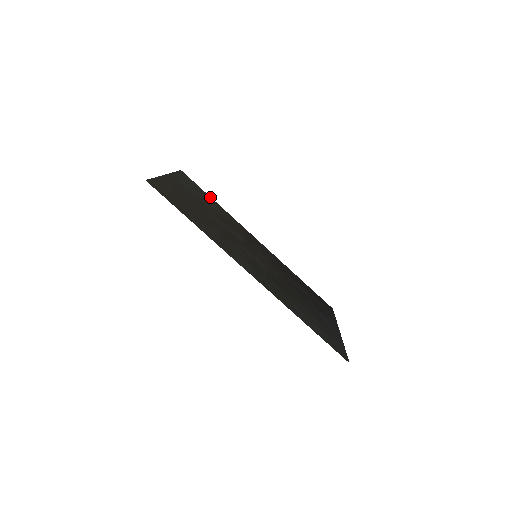
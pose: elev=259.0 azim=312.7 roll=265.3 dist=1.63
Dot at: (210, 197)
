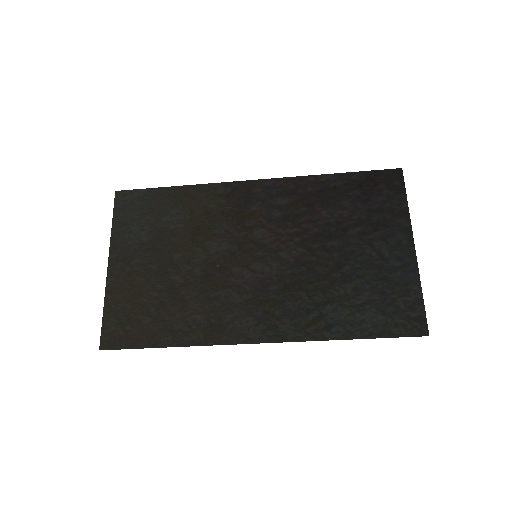
Dot at: (165, 189)
